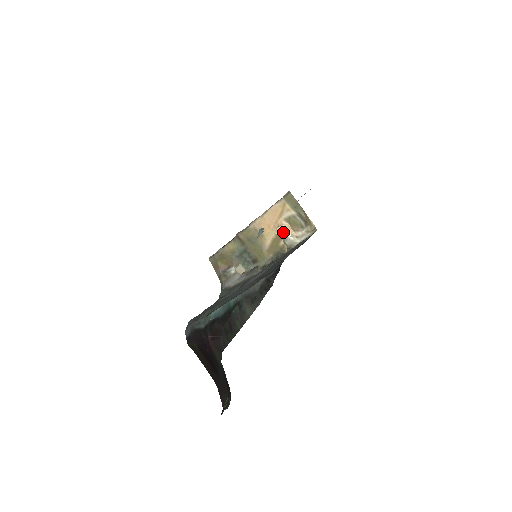
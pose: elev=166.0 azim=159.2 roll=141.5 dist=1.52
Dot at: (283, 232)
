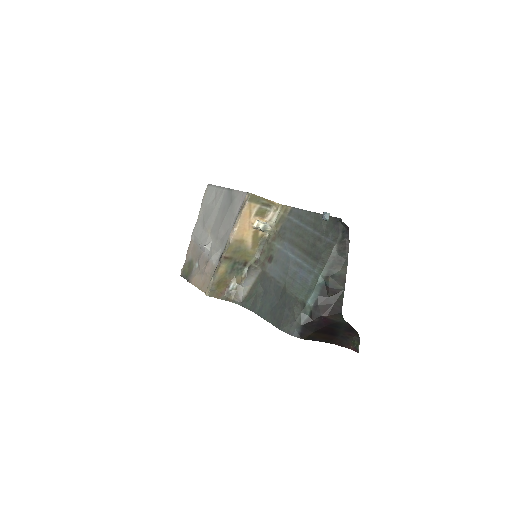
Dot at: (261, 224)
